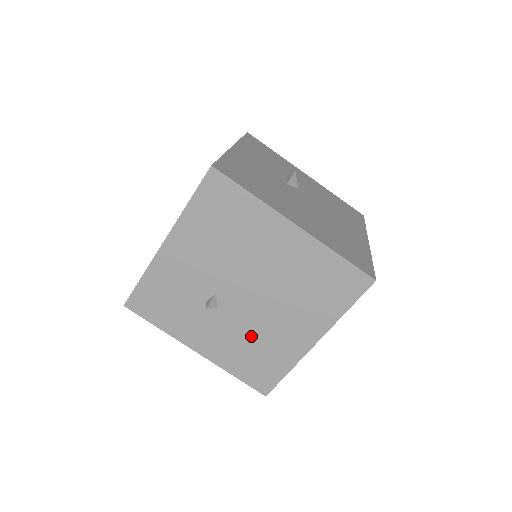
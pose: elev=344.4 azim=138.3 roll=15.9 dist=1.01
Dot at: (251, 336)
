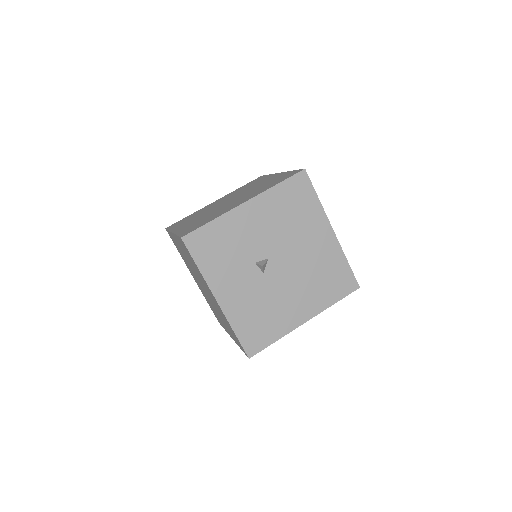
Dot at: occluded
